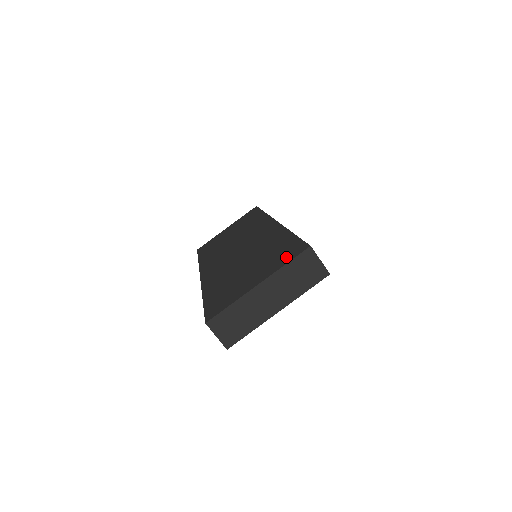
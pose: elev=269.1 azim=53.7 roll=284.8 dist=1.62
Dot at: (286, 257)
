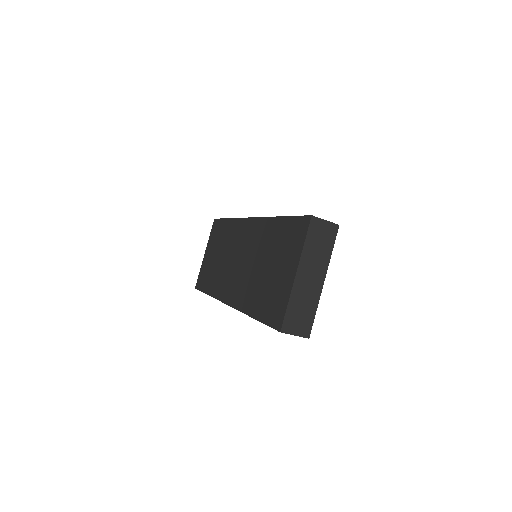
Dot at: (298, 237)
